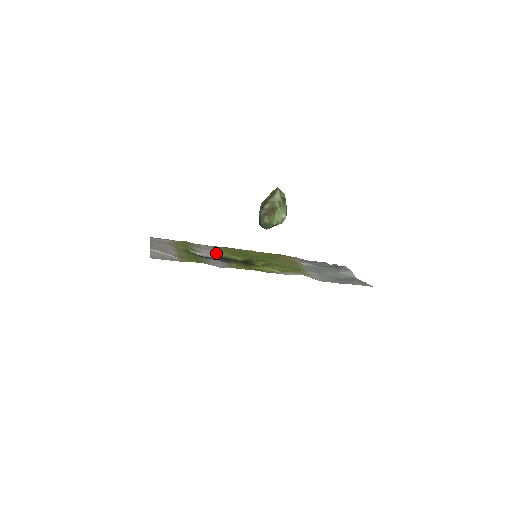
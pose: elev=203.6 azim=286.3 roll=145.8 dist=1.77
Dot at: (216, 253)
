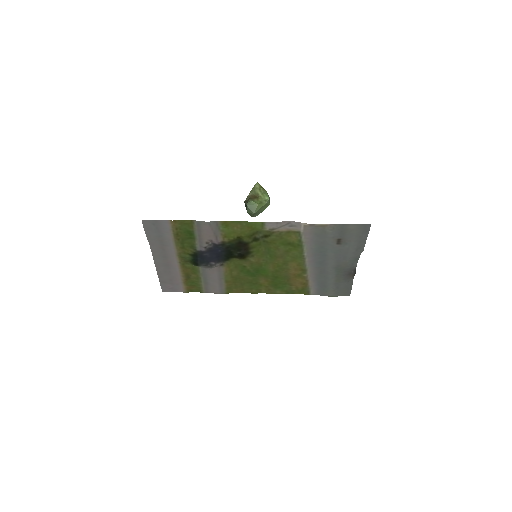
Dot at: (220, 272)
